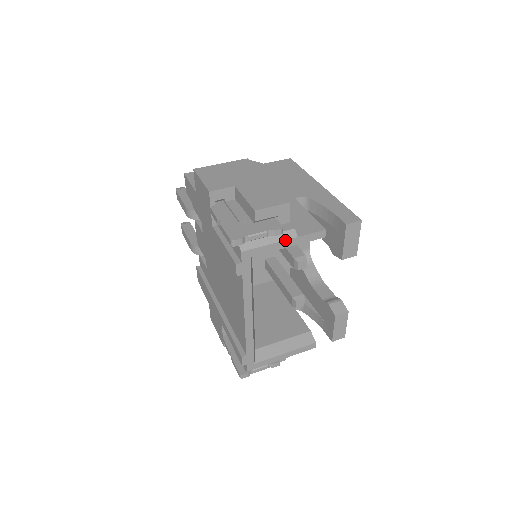
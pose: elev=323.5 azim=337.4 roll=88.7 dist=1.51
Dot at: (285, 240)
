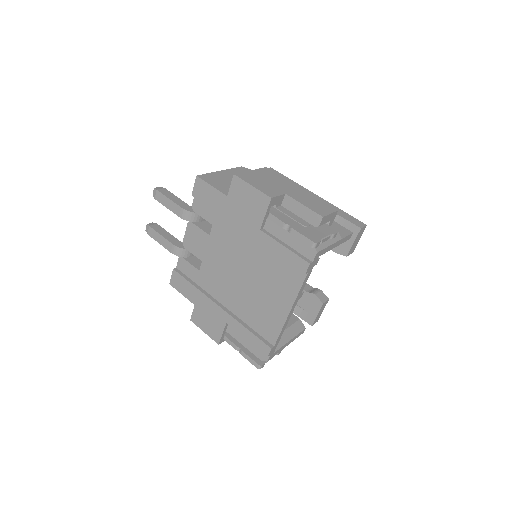
Dot at: (336, 242)
